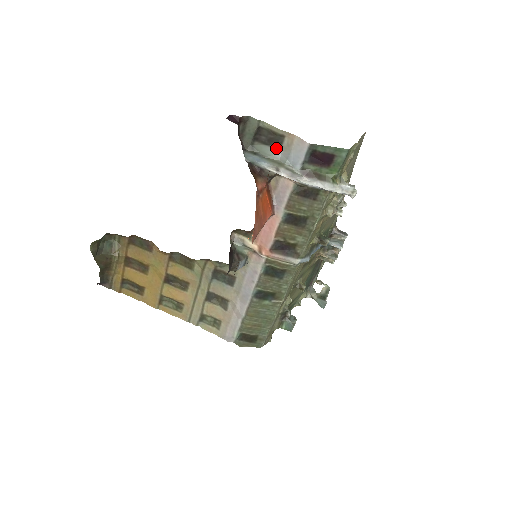
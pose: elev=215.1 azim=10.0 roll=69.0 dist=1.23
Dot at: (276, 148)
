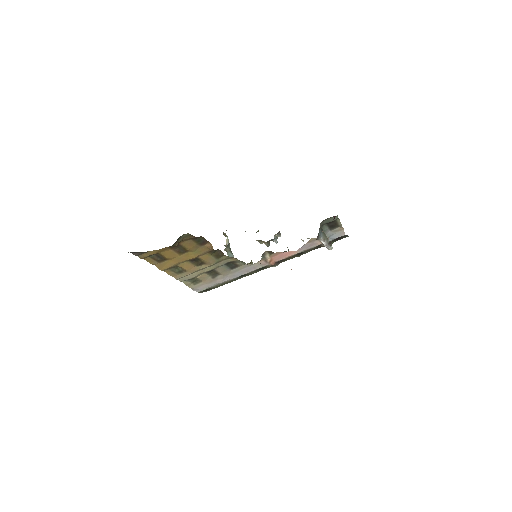
Dot at: (330, 229)
